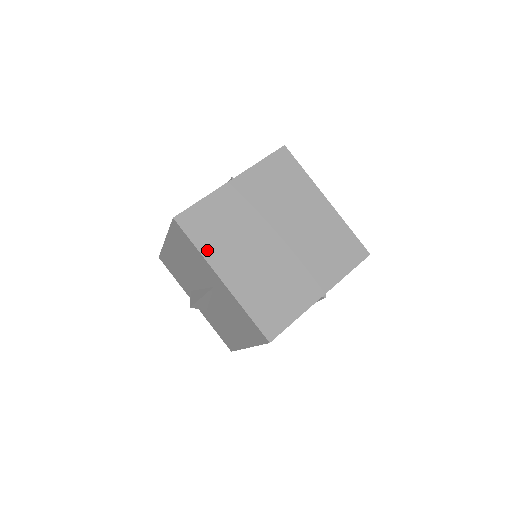
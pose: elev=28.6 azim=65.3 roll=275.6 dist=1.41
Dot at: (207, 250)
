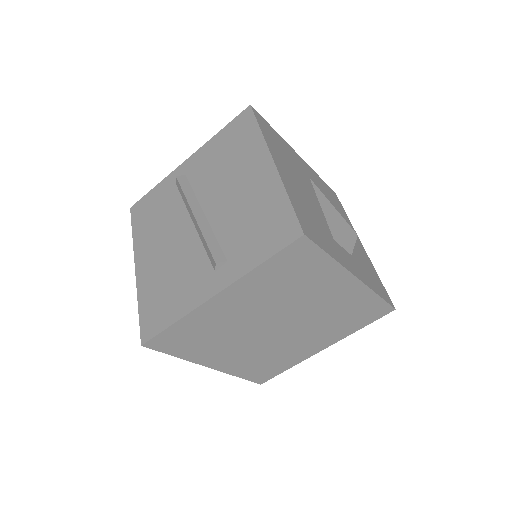
Dot at: (190, 355)
